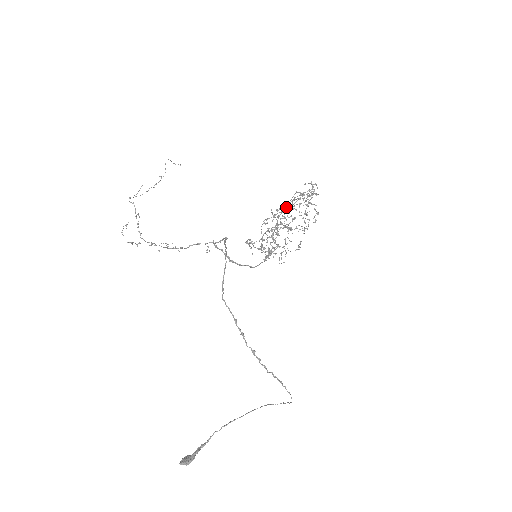
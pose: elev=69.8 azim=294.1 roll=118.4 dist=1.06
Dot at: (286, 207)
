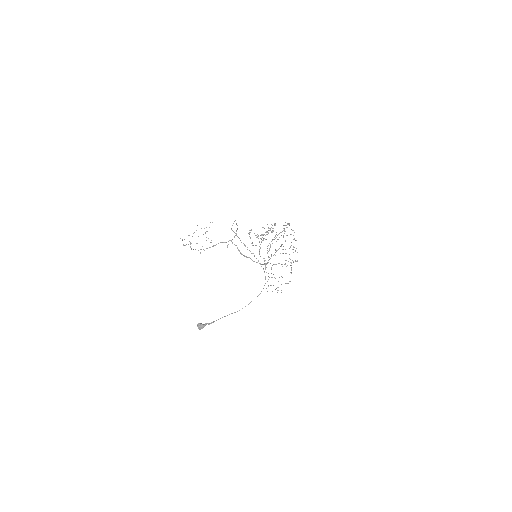
Dot at: (276, 241)
